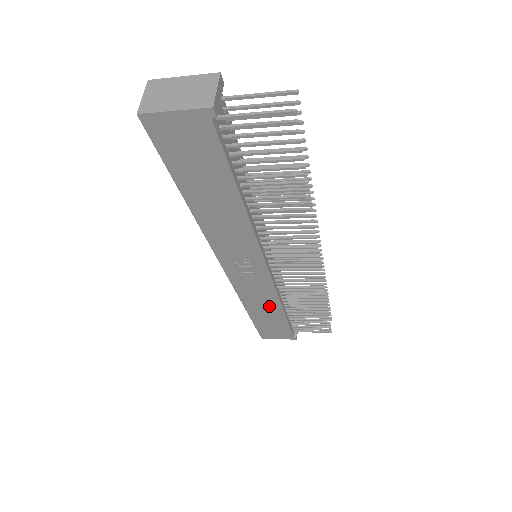
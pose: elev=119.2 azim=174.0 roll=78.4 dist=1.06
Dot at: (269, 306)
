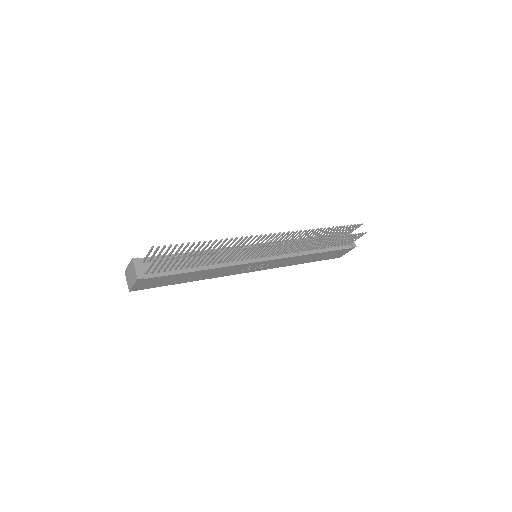
Dot at: (302, 258)
